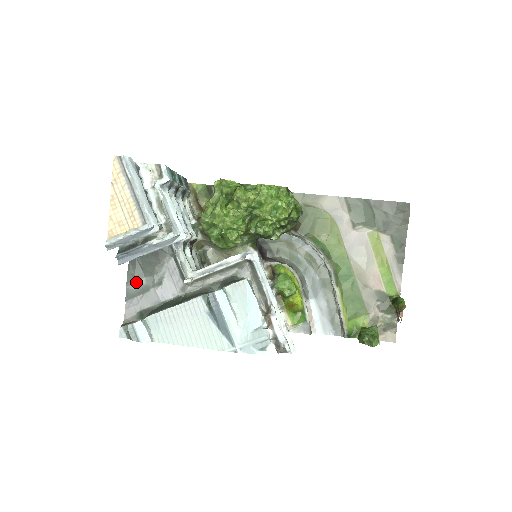
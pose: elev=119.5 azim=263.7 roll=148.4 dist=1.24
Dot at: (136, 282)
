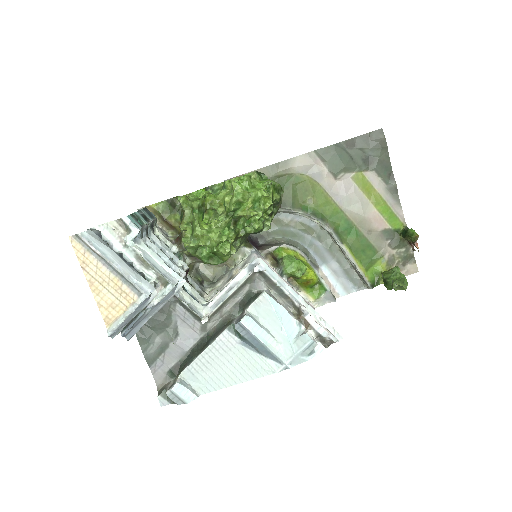
Dot at: (151, 344)
